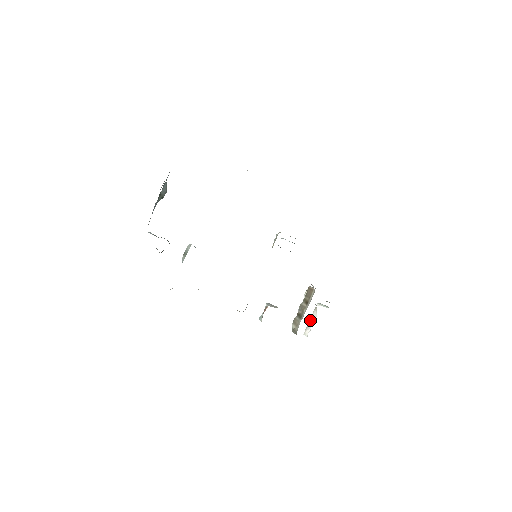
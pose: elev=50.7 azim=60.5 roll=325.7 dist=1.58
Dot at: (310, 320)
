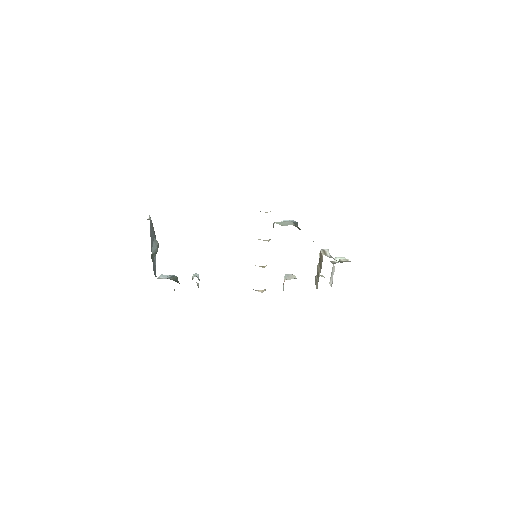
Dot at: (332, 272)
